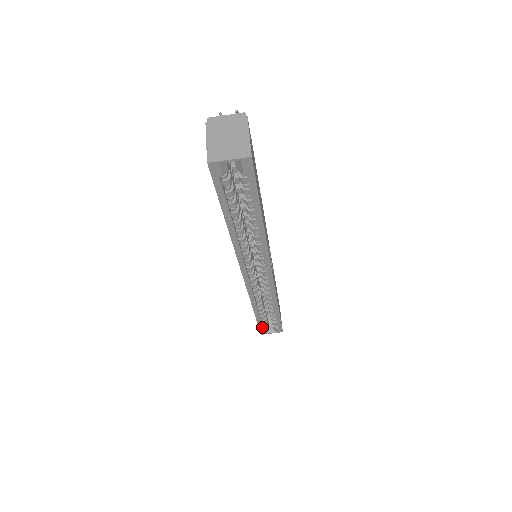
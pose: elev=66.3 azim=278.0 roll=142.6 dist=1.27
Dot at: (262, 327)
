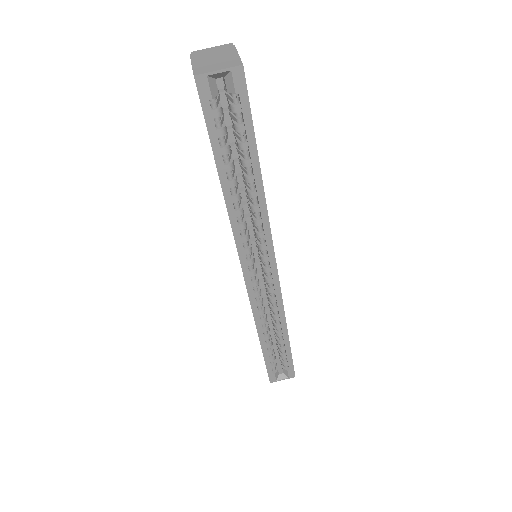
Dot at: (270, 369)
